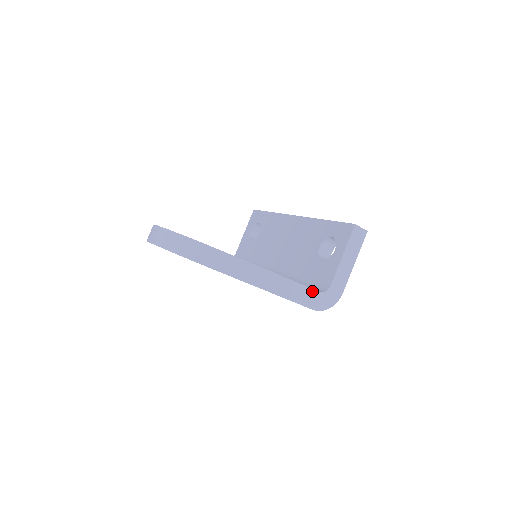
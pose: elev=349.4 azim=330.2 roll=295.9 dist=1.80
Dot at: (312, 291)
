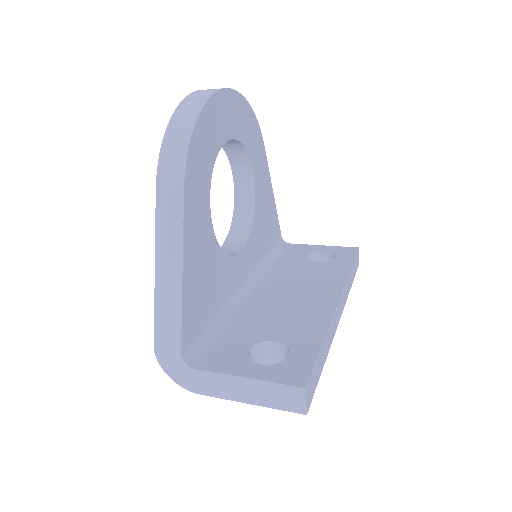
Dot at: (178, 340)
